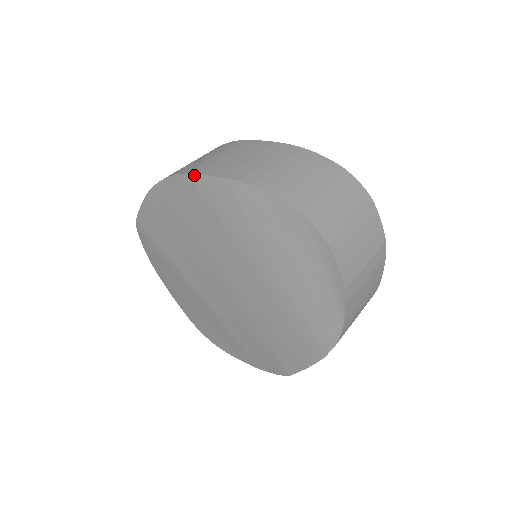
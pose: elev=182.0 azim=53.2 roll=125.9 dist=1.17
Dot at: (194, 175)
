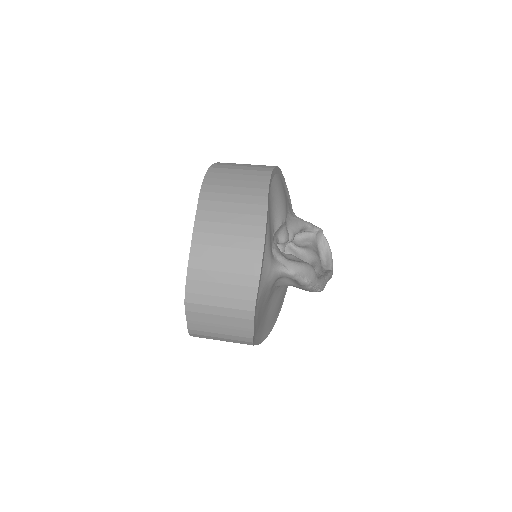
Dot at: (207, 171)
